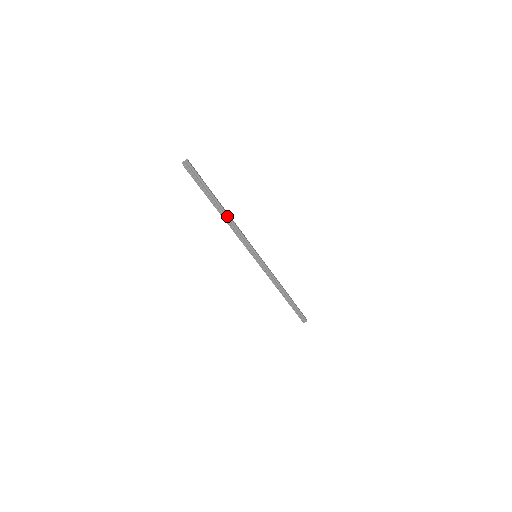
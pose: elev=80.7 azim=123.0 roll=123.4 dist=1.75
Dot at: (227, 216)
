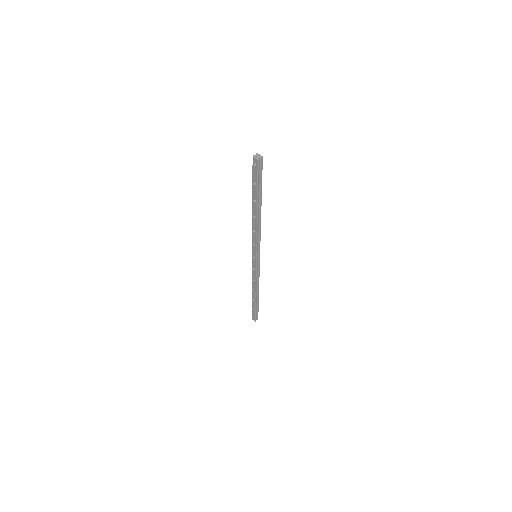
Dot at: (260, 215)
